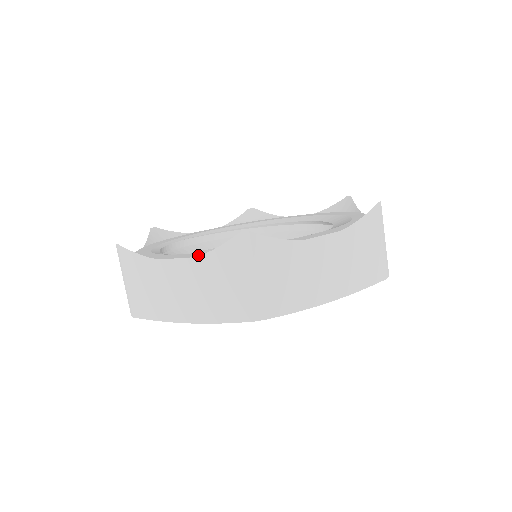
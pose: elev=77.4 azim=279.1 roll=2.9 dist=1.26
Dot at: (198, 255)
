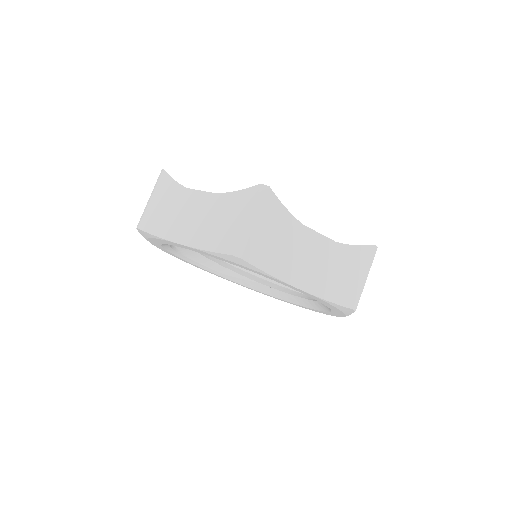
Dot at: occluded
